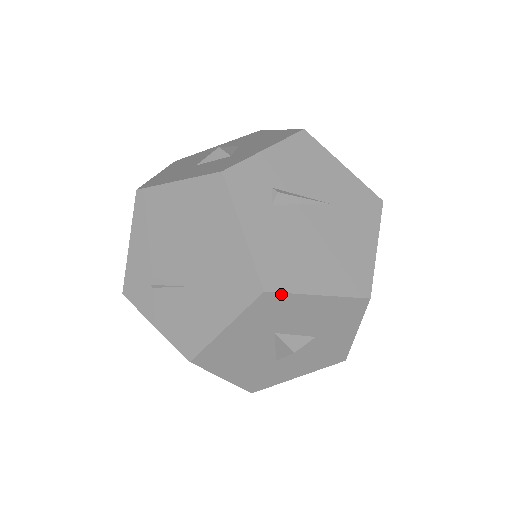
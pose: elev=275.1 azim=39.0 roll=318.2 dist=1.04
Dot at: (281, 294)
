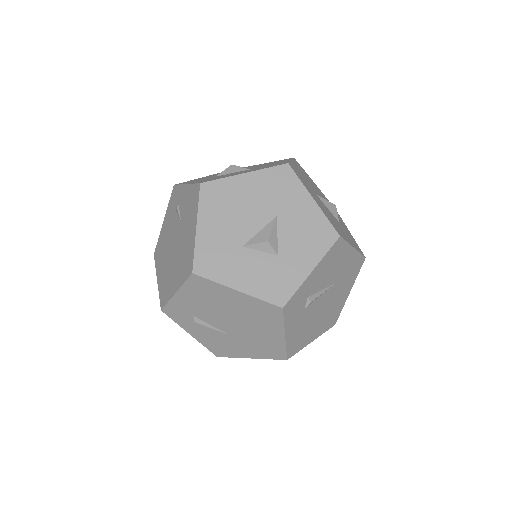
Dot at: (294, 354)
